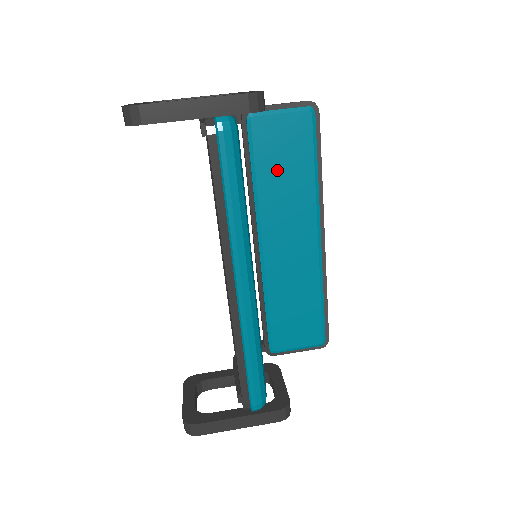
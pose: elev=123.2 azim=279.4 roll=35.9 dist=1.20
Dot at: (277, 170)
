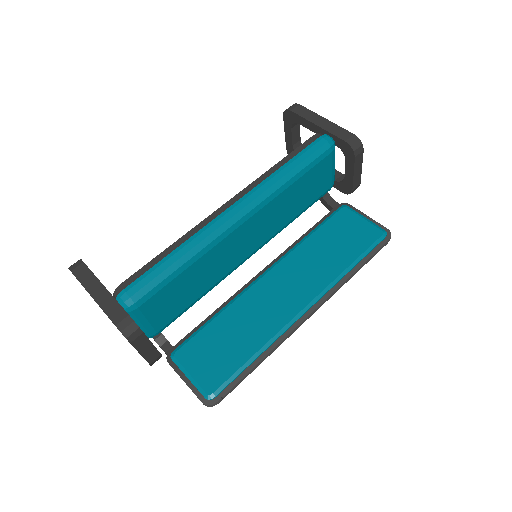
Dot at: (328, 243)
